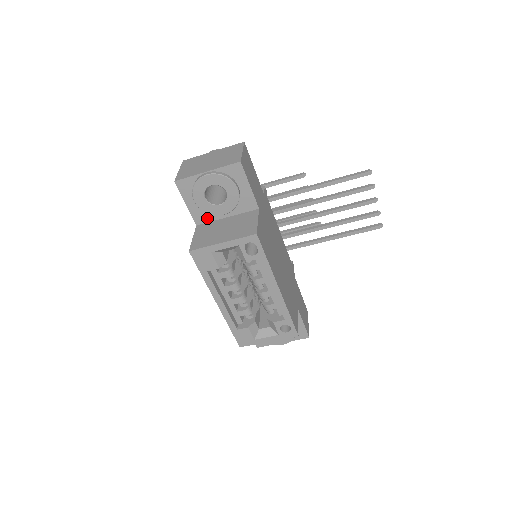
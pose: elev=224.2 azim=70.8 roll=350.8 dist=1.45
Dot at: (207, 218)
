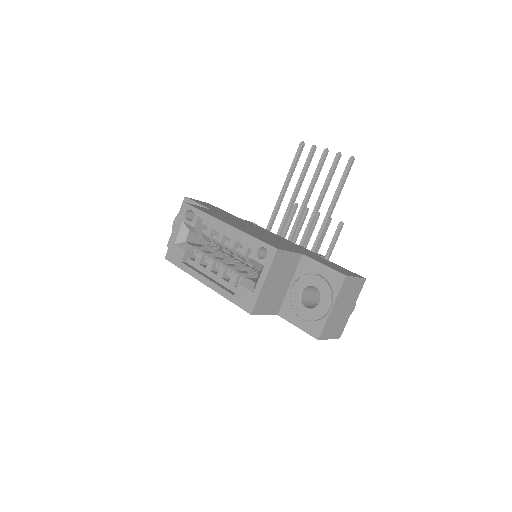
Dot at: occluded
